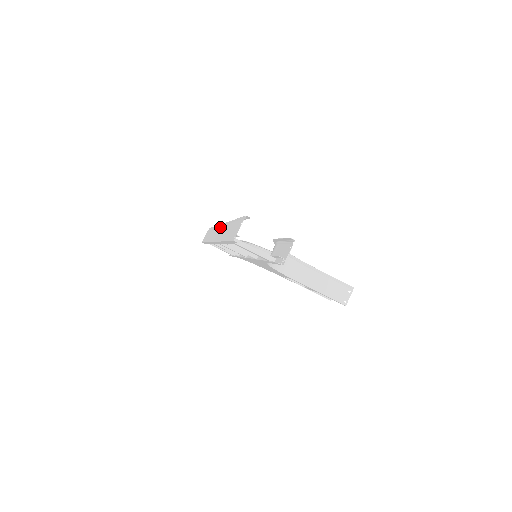
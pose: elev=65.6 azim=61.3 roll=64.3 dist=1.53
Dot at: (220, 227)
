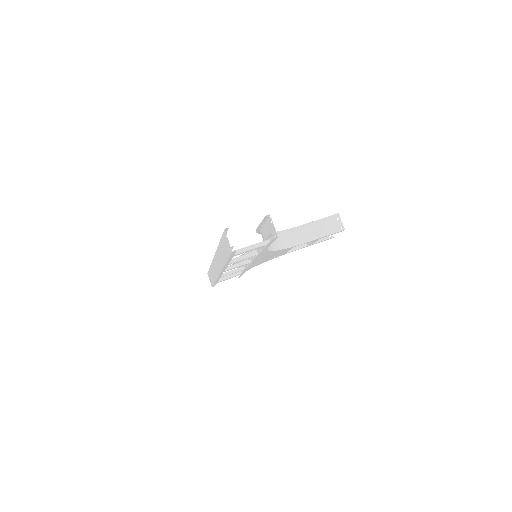
Dot at: (214, 260)
